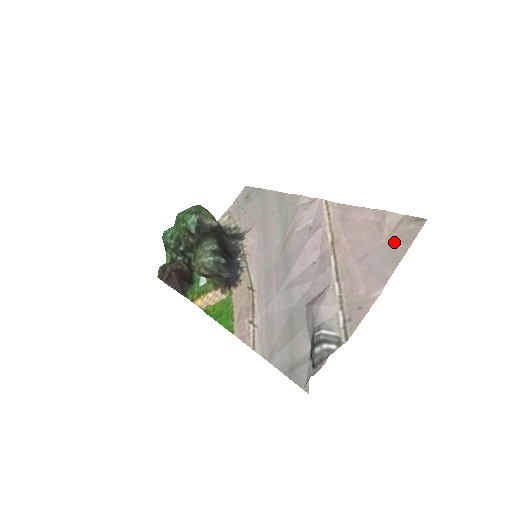
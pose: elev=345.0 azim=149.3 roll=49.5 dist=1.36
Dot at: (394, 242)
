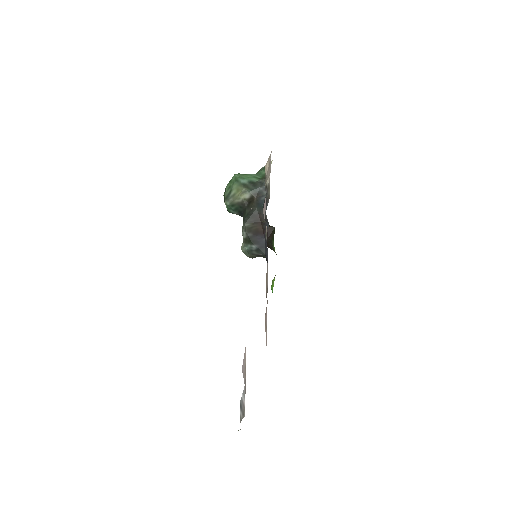
Dot at: occluded
